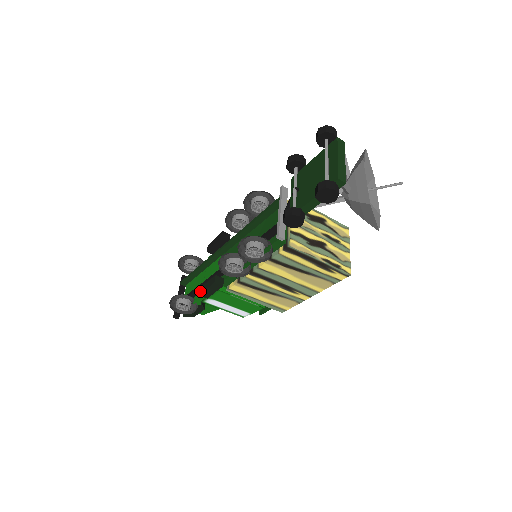
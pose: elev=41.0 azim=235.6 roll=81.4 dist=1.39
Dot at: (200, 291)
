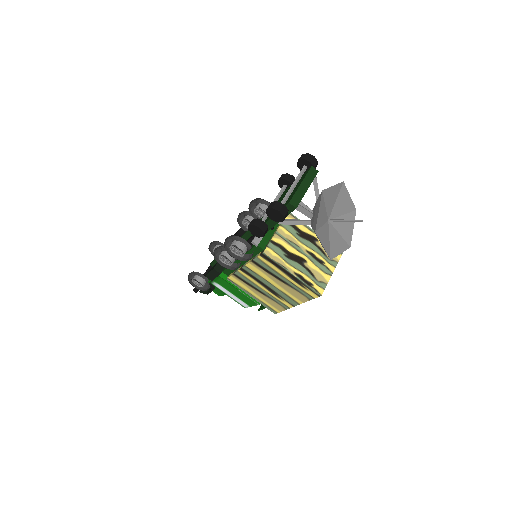
Dot at: (207, 273)
